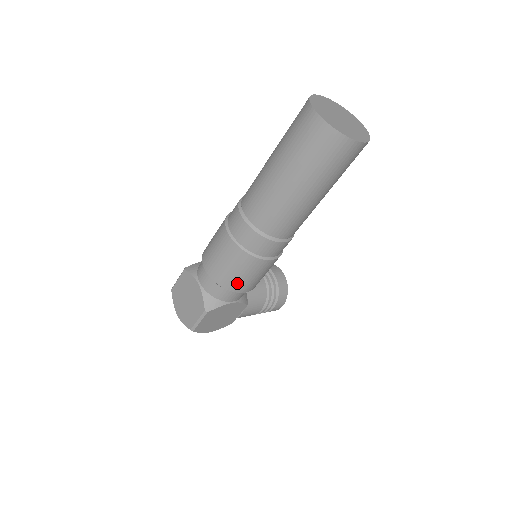
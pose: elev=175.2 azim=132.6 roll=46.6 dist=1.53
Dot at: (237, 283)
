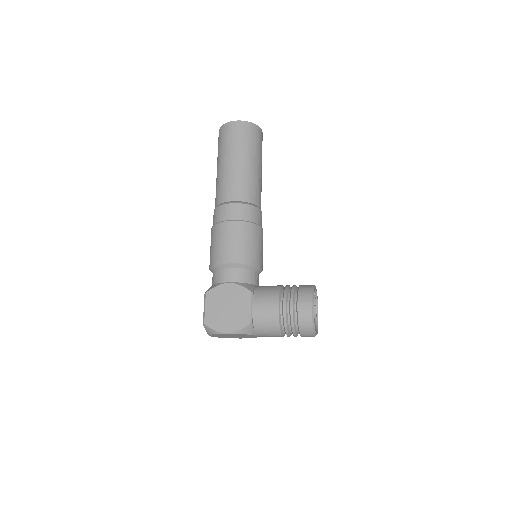
Dot at: (217, 254)
